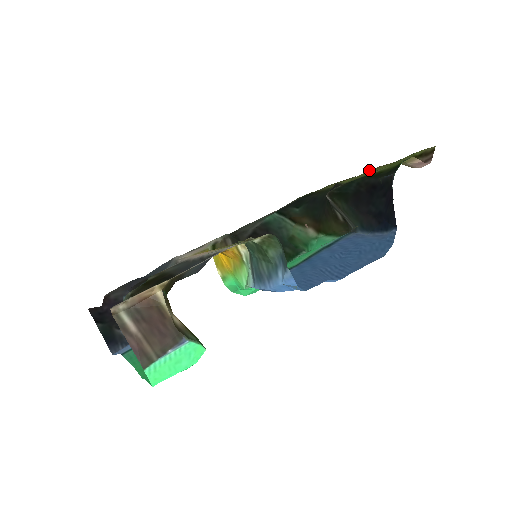
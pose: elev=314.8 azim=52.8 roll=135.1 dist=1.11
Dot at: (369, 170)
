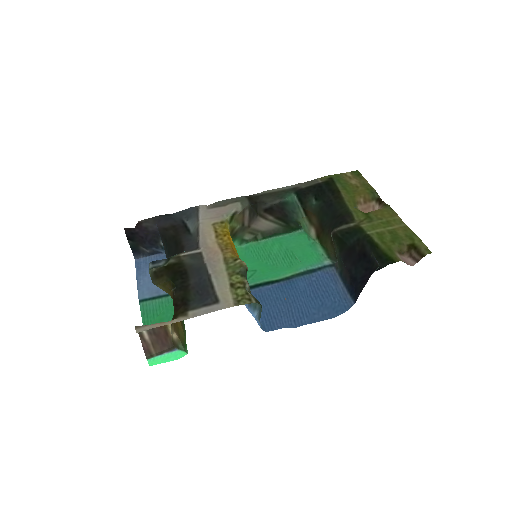
Dot at: (384, 211)
